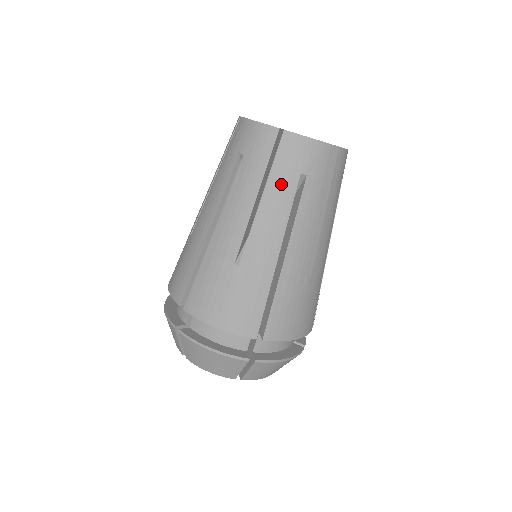
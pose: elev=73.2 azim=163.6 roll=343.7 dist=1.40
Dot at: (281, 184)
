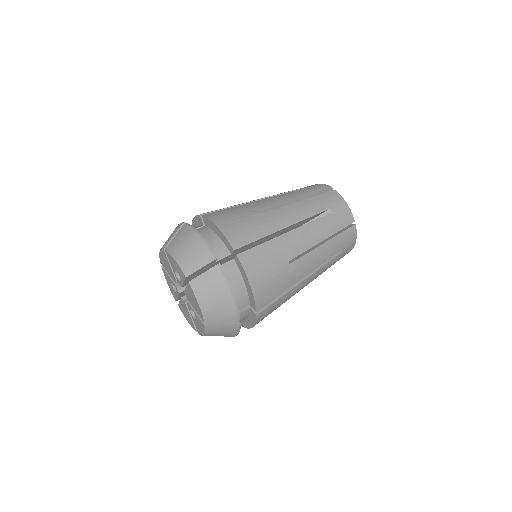
Dot at: occluded
